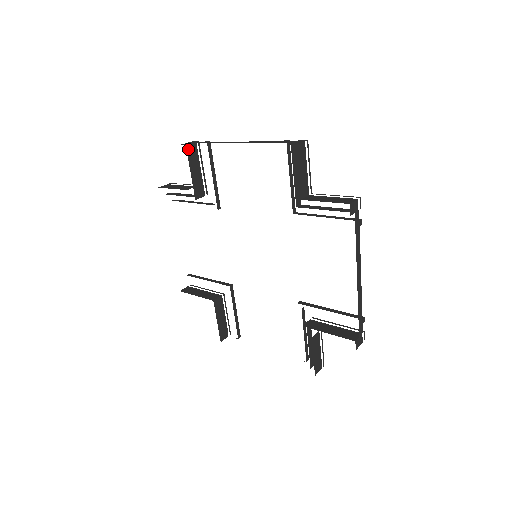
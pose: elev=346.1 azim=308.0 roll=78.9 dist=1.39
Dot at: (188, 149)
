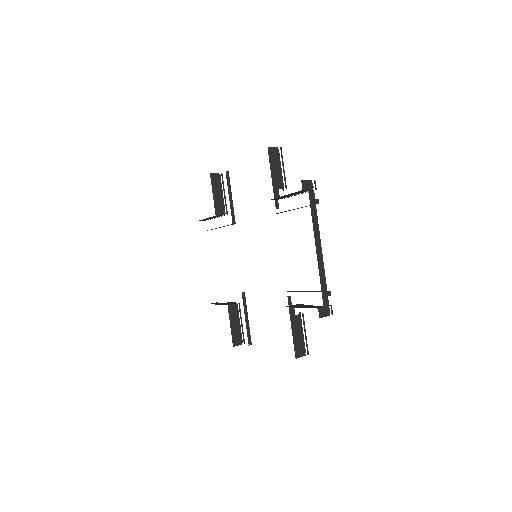
Dot at: (212, 177)
